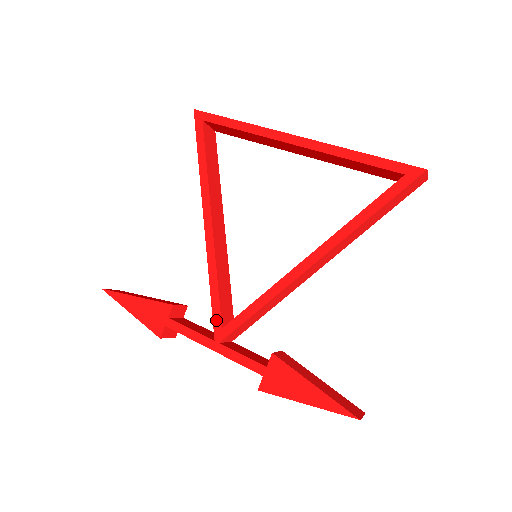
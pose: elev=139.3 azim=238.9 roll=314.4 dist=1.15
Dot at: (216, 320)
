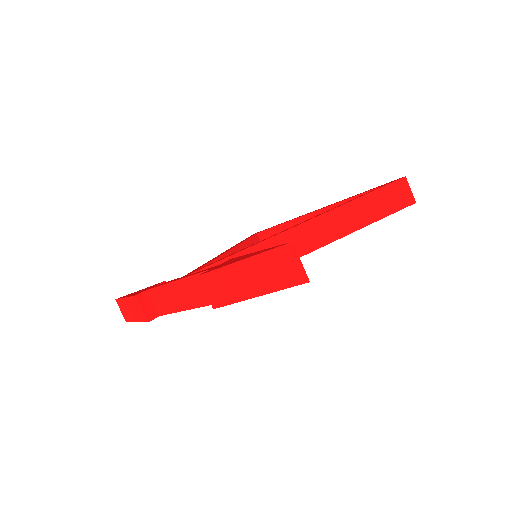
Dot at: (195, 270)
